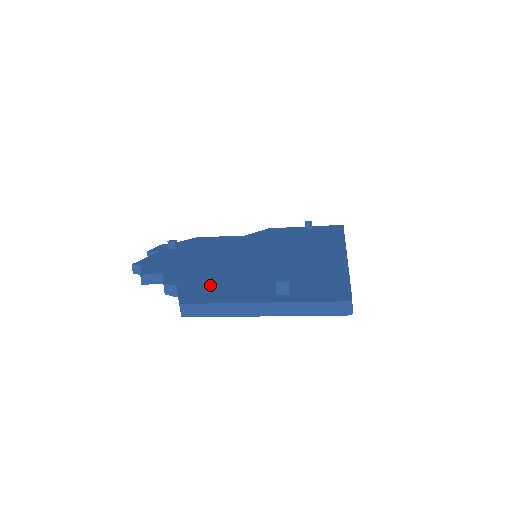
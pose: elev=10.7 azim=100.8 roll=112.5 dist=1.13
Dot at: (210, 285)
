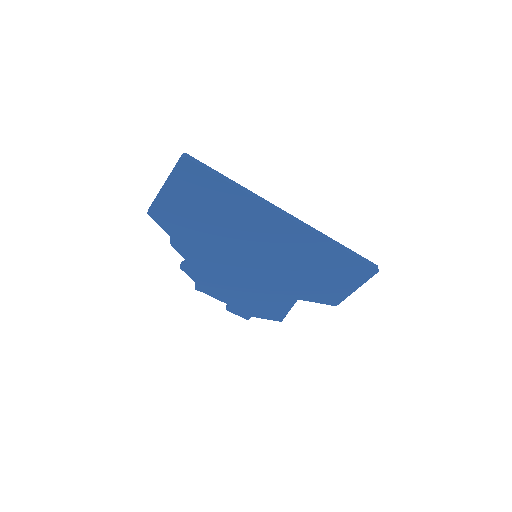
Dot at: occluded
